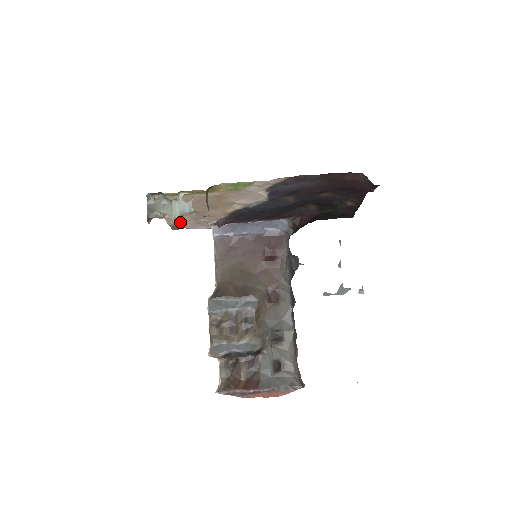
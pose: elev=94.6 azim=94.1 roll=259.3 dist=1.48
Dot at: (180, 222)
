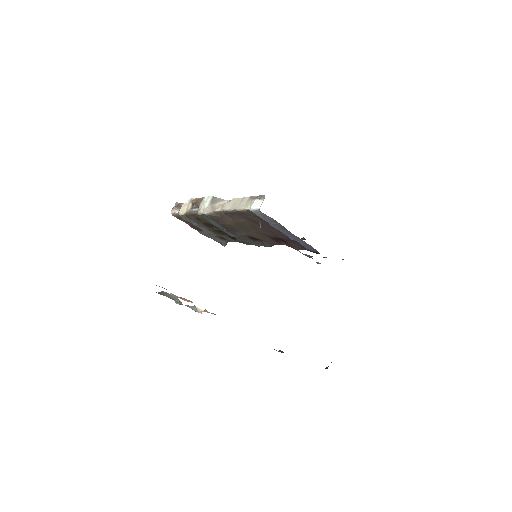
Dot at: occluded
